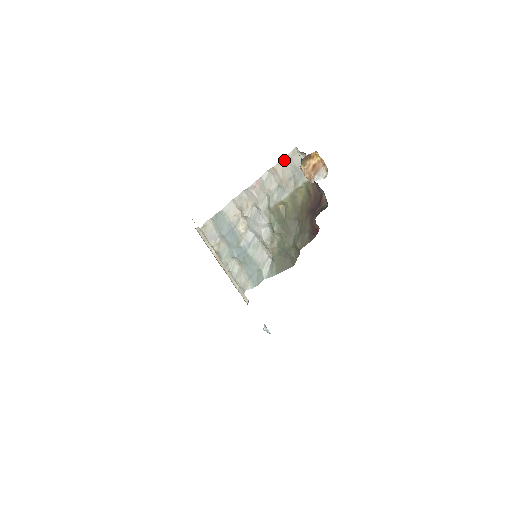
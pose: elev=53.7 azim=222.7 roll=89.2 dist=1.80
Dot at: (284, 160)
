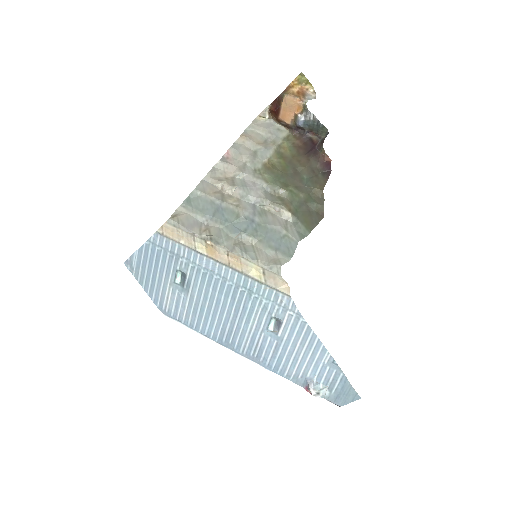
Dot at: (249, 130)
